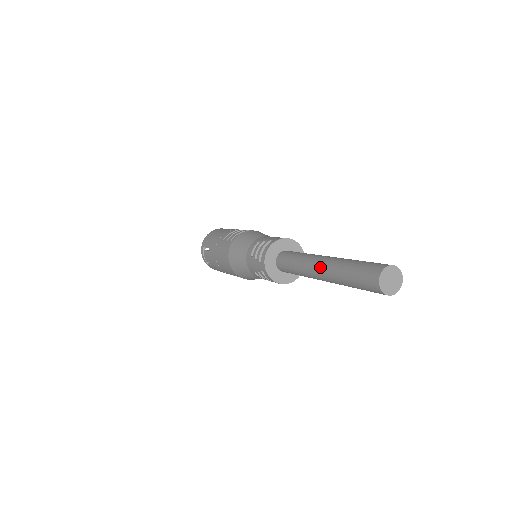
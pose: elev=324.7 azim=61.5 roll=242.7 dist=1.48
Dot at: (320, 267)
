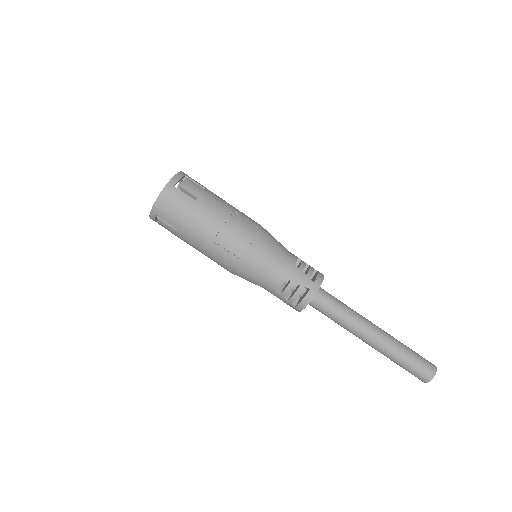
Dot at: (371, 344)
